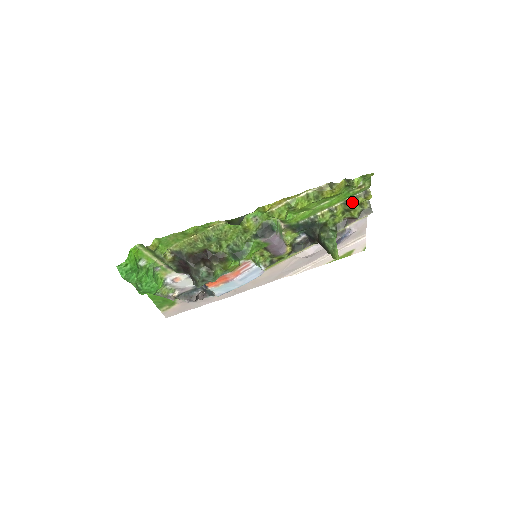
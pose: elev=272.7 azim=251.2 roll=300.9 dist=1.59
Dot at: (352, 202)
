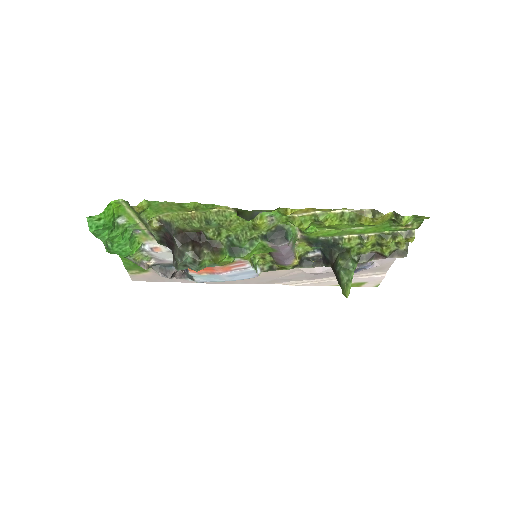
Dot at: (389, 238)
